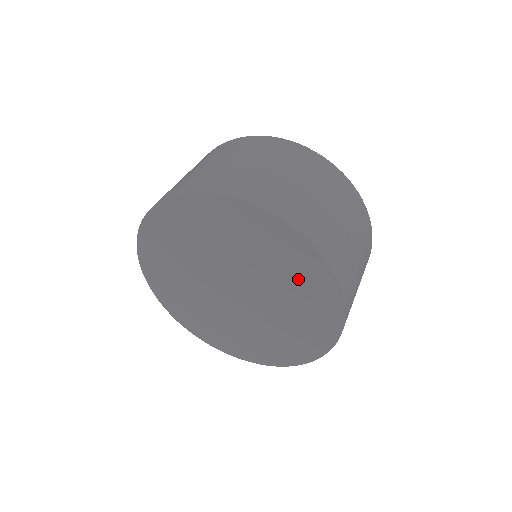
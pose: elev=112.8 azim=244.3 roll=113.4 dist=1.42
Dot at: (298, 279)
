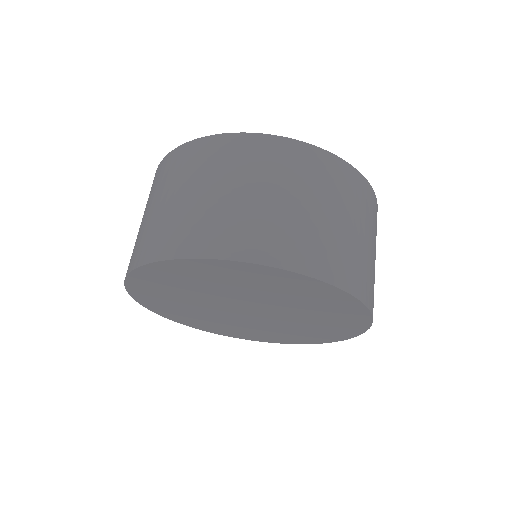
Dot at: (314, 301)
